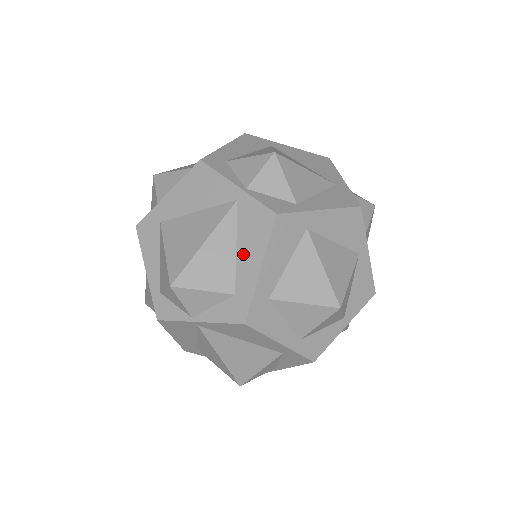
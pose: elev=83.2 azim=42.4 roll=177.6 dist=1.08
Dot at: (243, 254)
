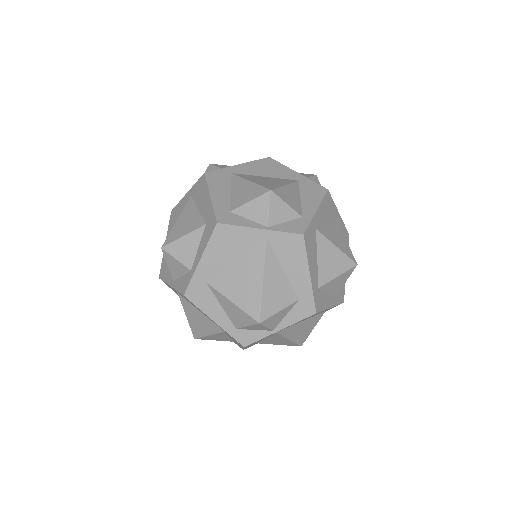
Dot at: (291, 272)
